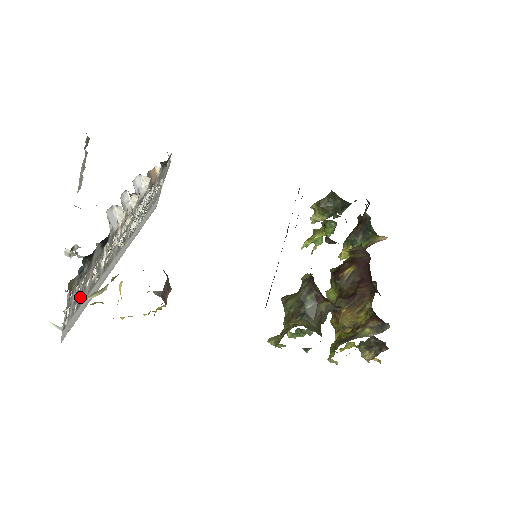
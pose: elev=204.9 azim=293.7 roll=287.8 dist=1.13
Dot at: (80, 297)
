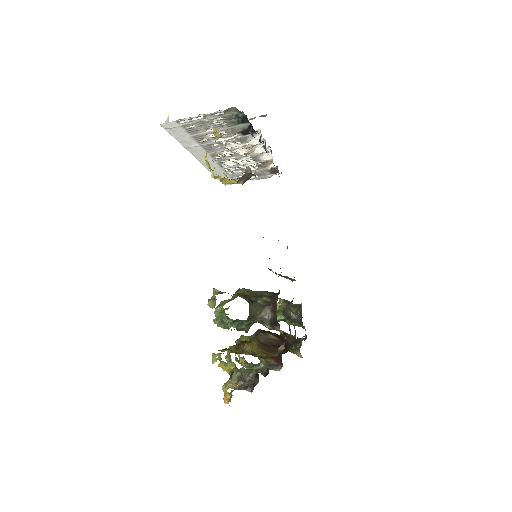
Dot at: (199, 128)
